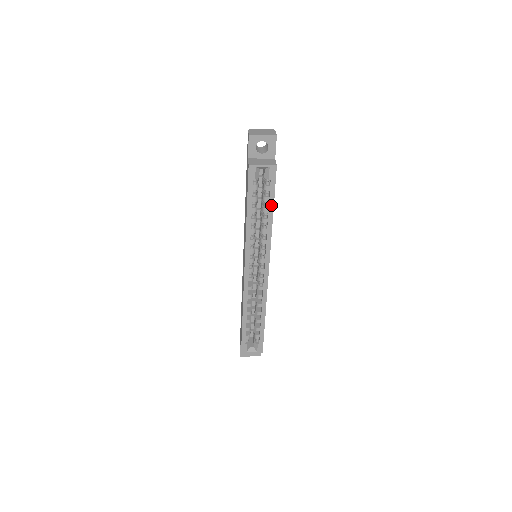
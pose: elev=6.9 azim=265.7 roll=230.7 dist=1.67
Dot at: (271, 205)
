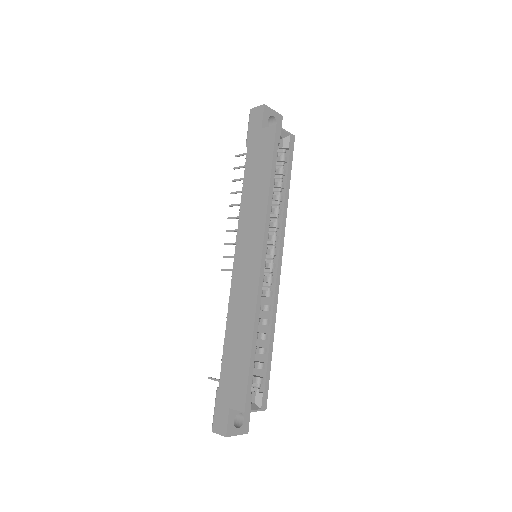
Dot at: (288, 178)
